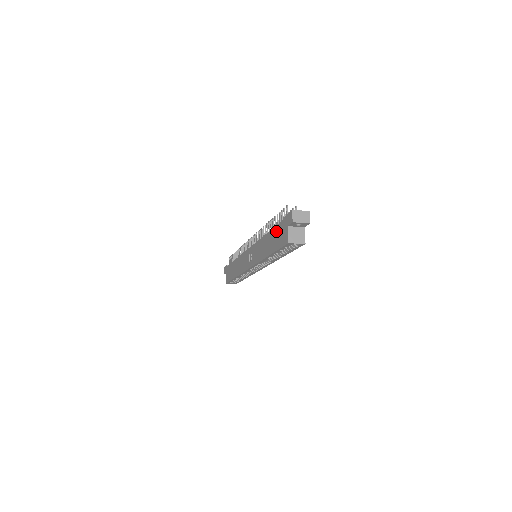
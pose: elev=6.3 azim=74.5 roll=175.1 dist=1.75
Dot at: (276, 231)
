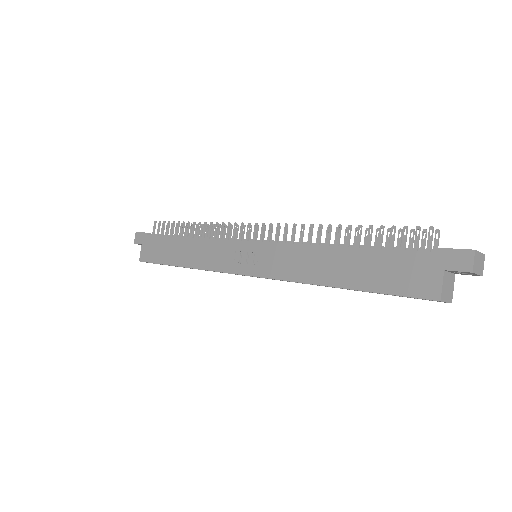
Dot at: (386, 259)
